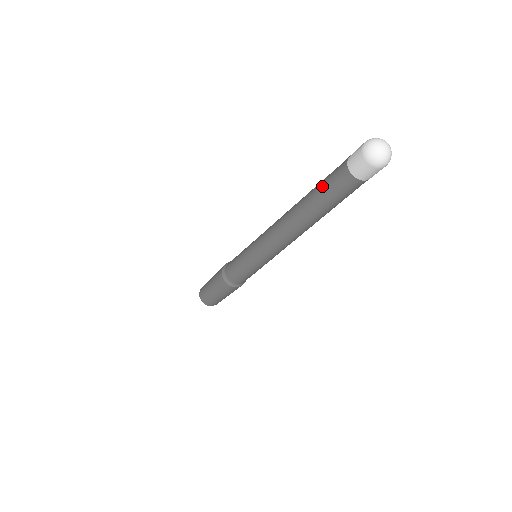
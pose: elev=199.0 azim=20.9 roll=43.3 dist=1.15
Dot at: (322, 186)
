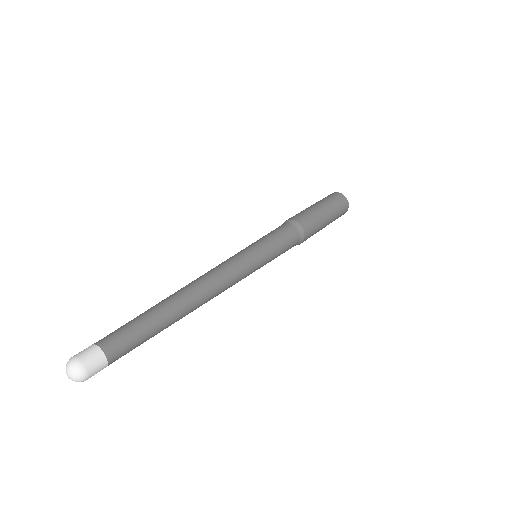
Dot at: occluded
